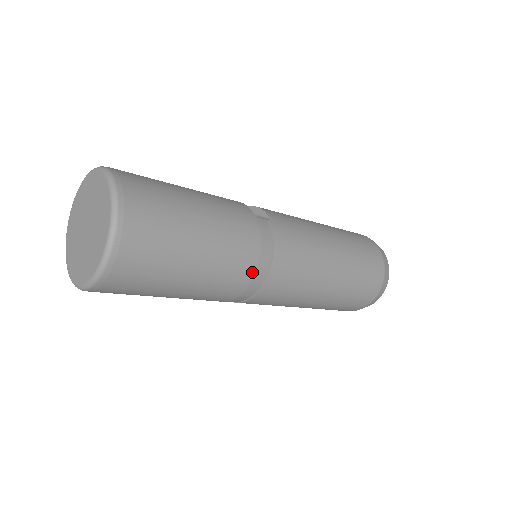
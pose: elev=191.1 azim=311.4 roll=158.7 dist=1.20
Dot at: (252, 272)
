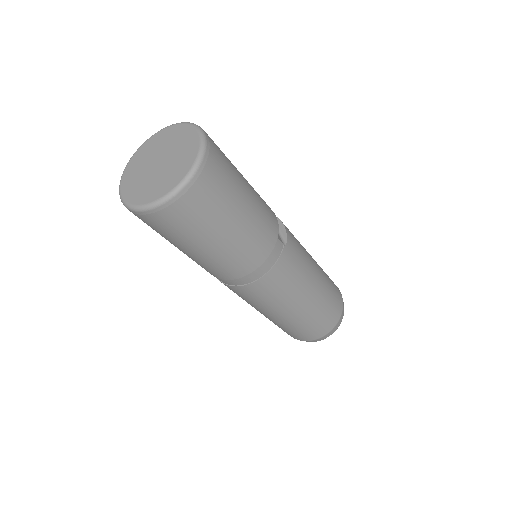
Dot at: (244, 274)
